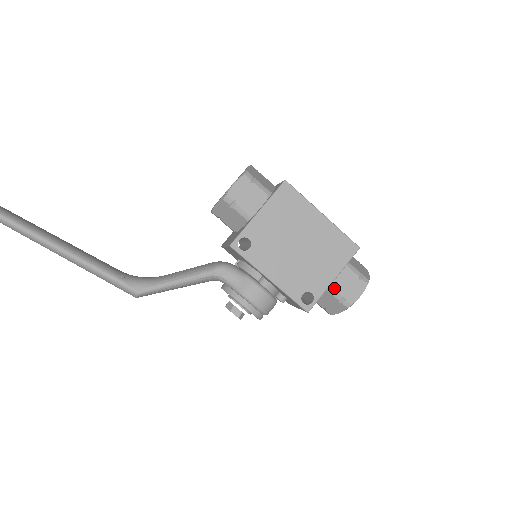
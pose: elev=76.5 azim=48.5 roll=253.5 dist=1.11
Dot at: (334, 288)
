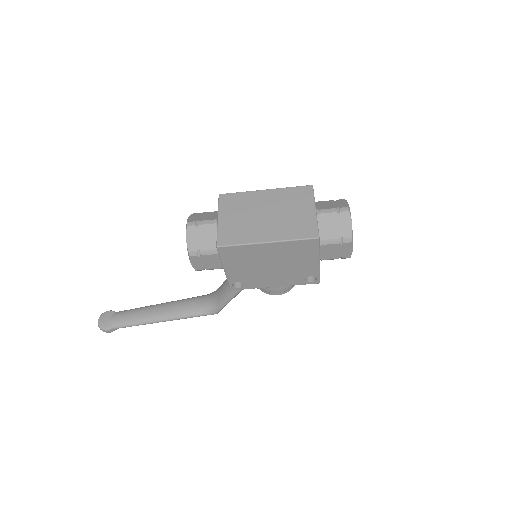
Dot at: (326, 259)
